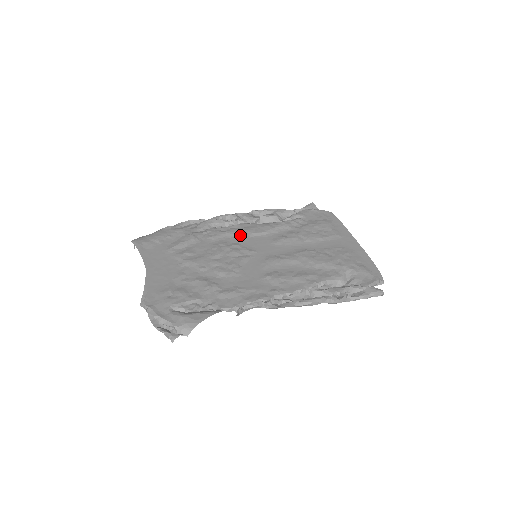
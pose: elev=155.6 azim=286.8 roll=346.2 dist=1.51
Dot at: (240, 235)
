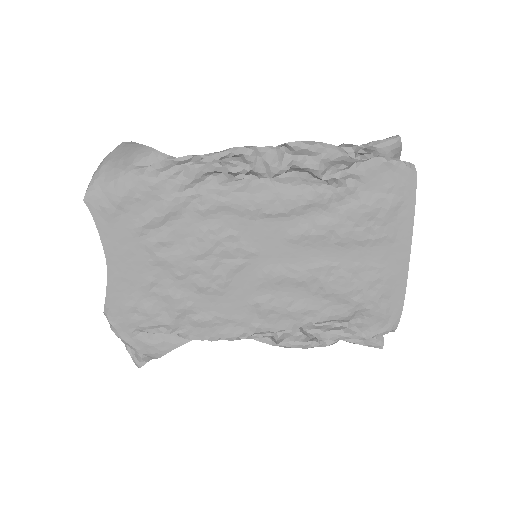
Dot at: (244, 214)
